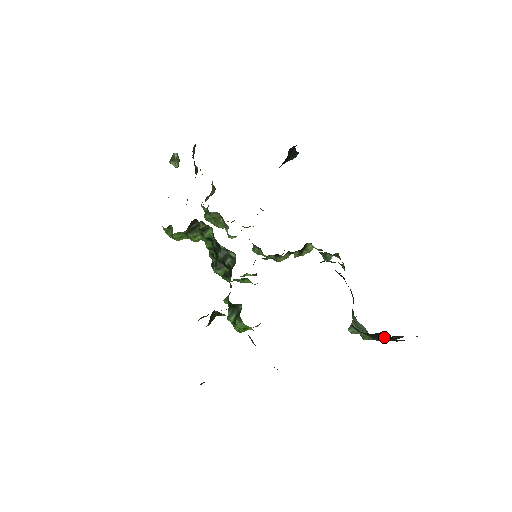
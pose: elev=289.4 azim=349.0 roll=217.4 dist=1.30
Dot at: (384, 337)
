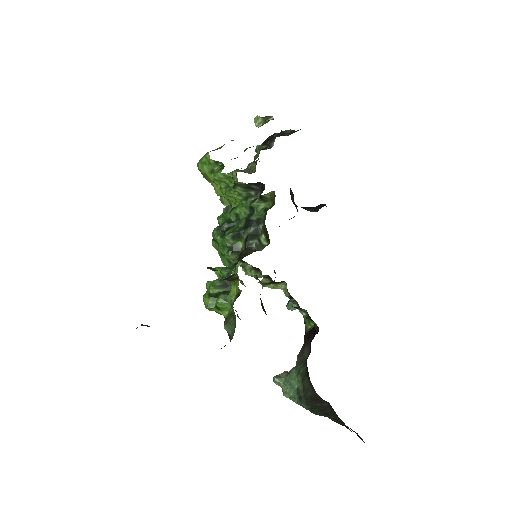
Dot at: (319, 407)
